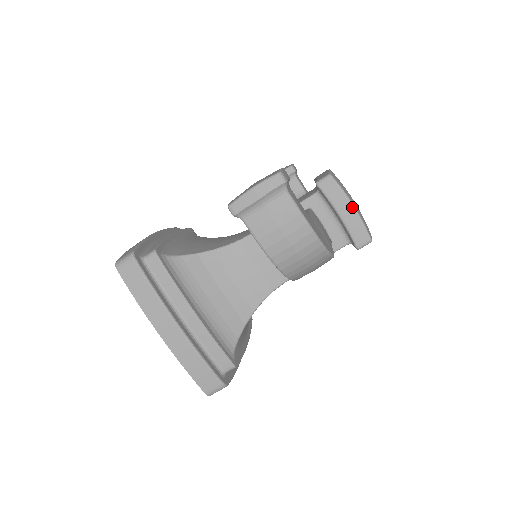
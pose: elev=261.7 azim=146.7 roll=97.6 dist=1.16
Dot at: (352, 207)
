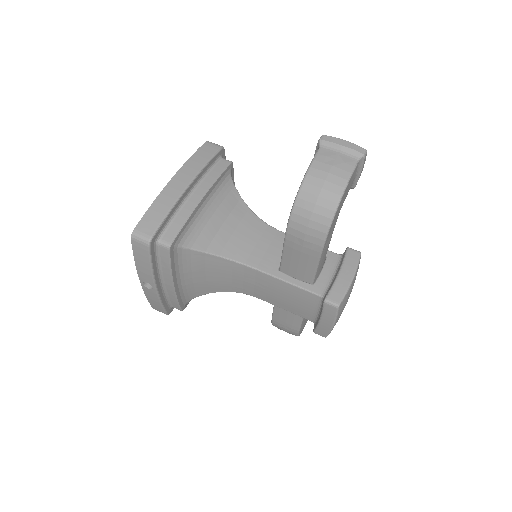
Dot at: (352, 277)
